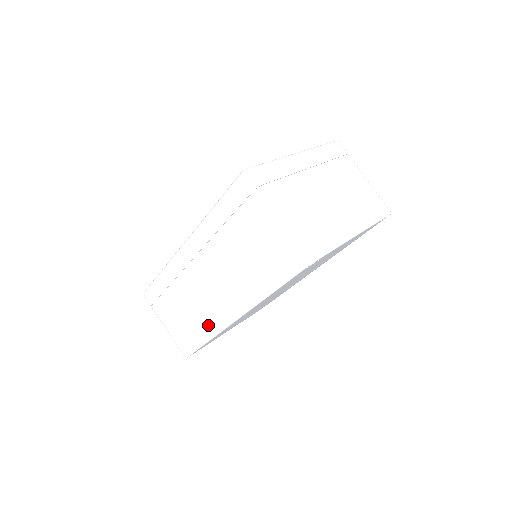
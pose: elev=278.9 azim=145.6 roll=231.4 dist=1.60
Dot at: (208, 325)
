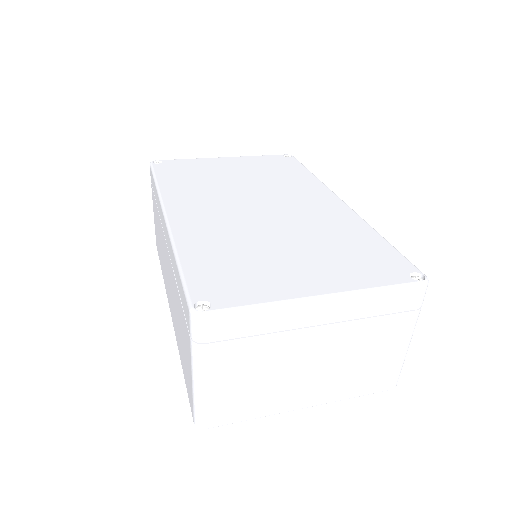
Dot at: occluded
